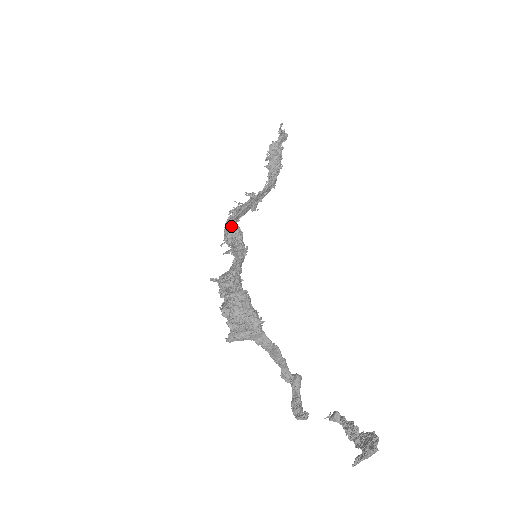
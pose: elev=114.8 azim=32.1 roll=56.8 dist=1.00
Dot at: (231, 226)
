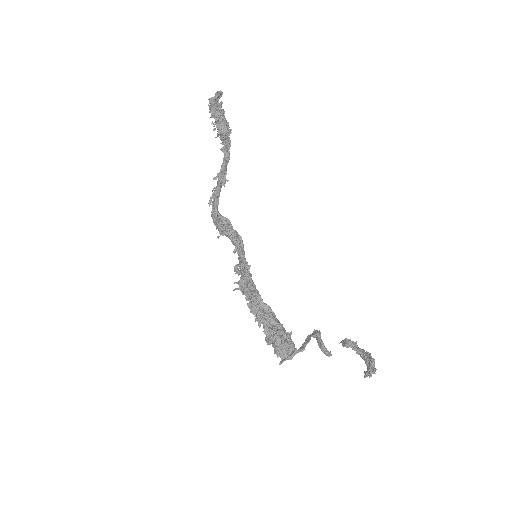
Dot at: (219, 222)
